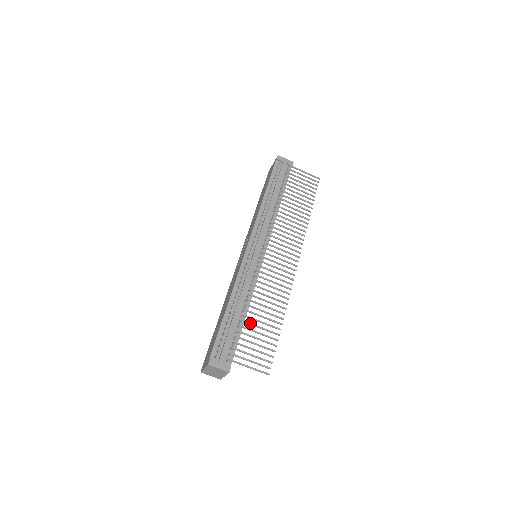
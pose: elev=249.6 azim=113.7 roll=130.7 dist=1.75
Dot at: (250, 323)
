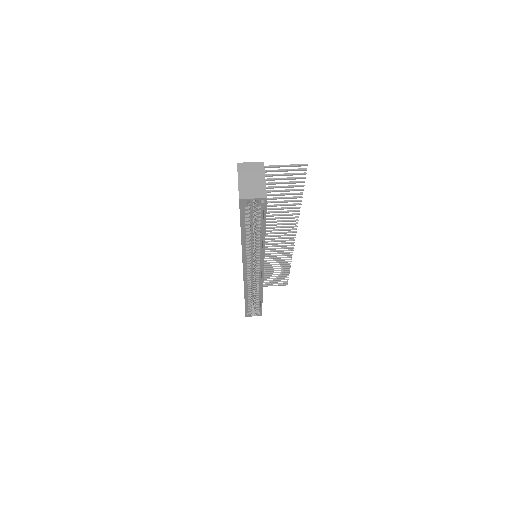
Dot at: (267, 195)
